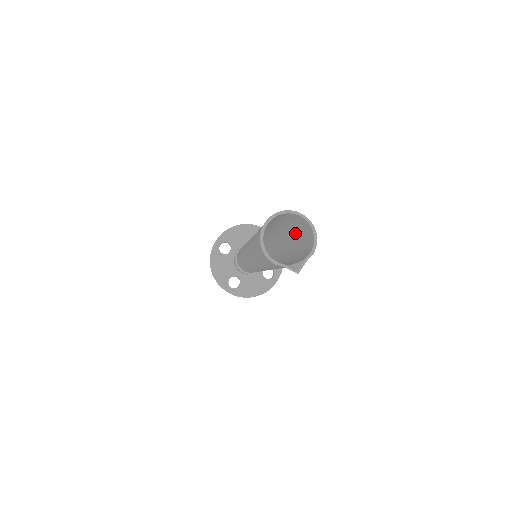
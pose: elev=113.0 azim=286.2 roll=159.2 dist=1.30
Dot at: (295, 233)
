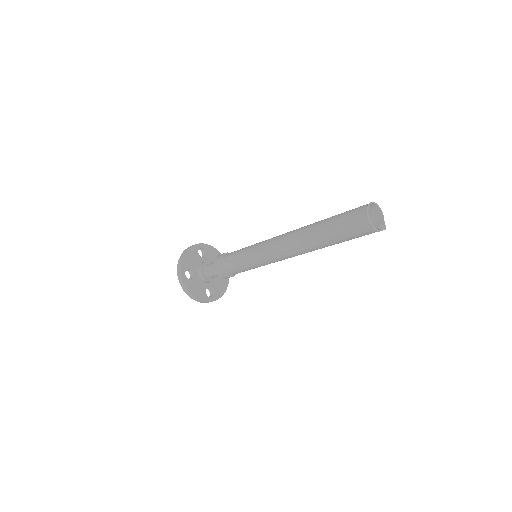
Dot at: occluded
